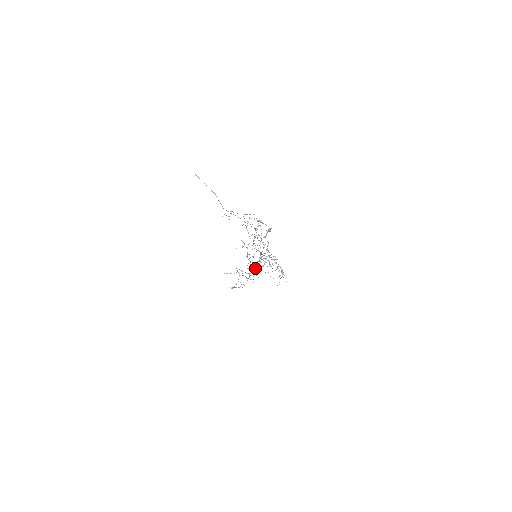
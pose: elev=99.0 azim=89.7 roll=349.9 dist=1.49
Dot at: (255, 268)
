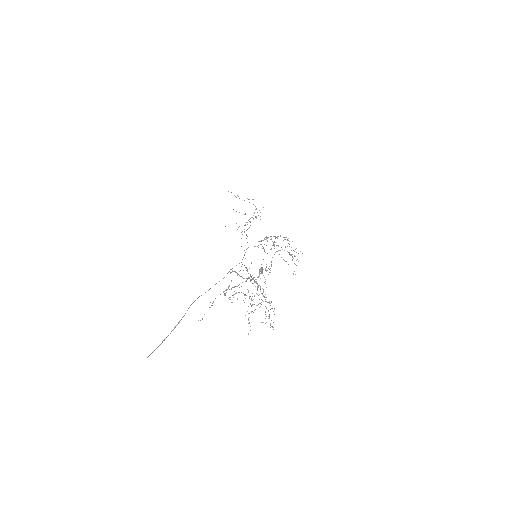
Dot at: (257, 212)
